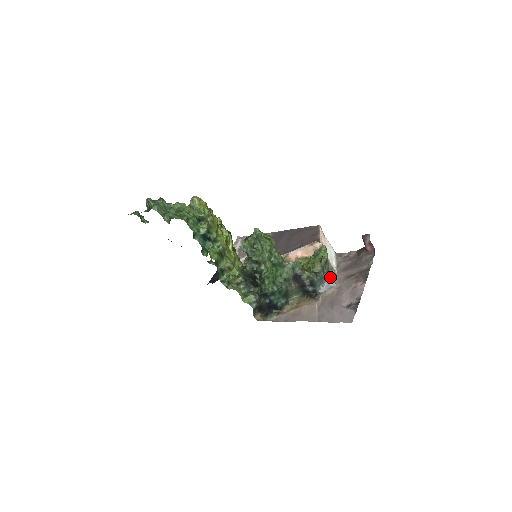
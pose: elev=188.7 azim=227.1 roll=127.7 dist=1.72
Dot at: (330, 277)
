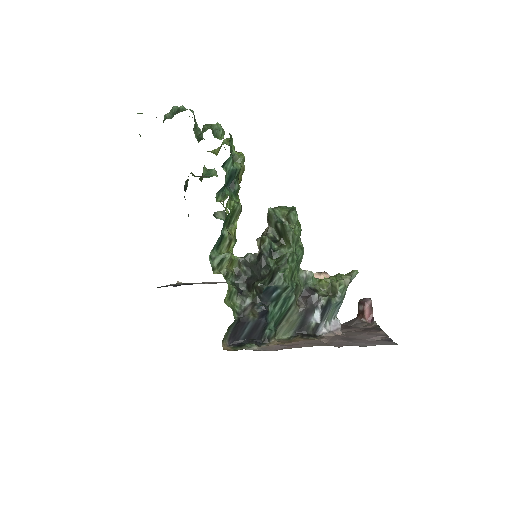
Dot at: occluded
